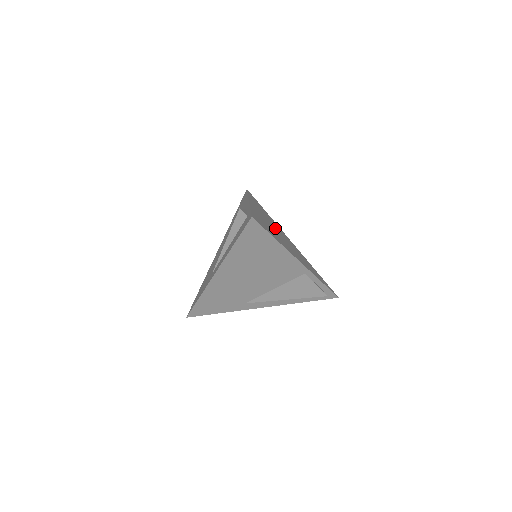
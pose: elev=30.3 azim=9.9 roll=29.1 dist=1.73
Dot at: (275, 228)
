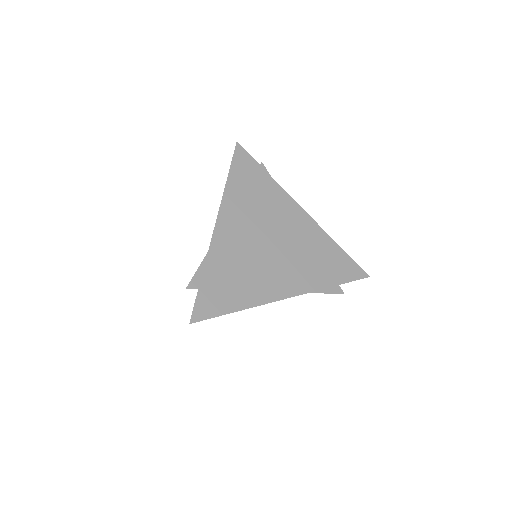
Dot at: (263, 234)
